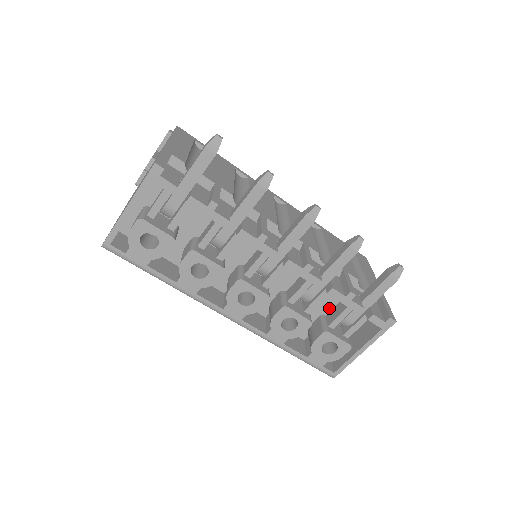
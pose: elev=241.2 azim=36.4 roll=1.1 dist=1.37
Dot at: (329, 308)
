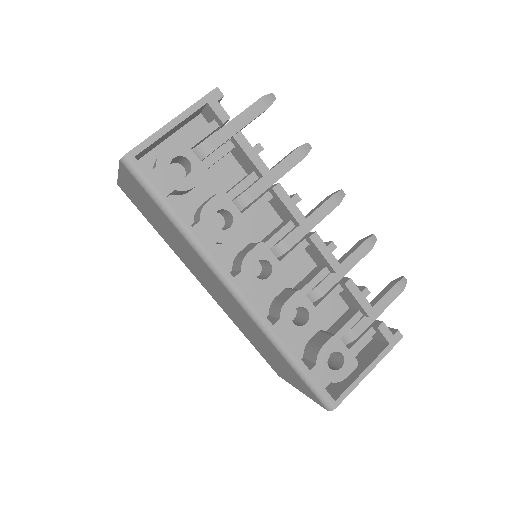
Dot at: (330, 322)
